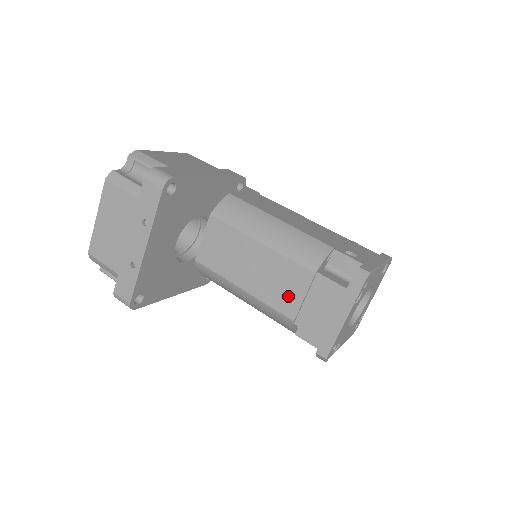
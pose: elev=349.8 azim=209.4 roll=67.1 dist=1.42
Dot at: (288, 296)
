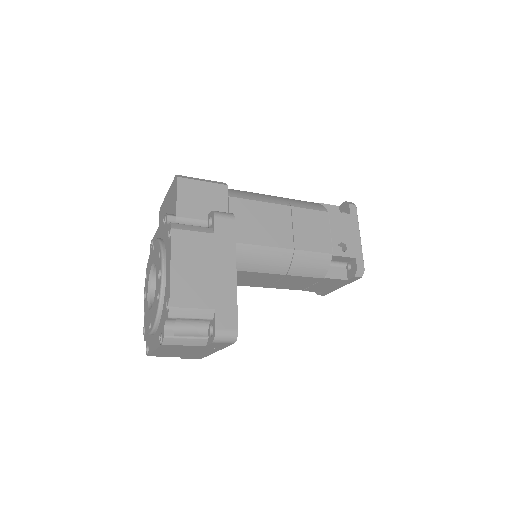
Dot at: (299, 286)
